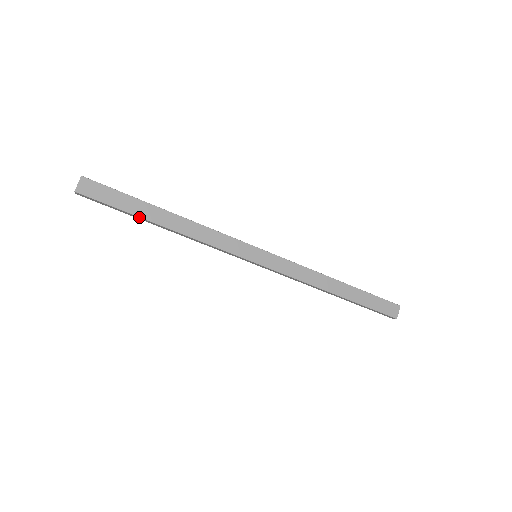
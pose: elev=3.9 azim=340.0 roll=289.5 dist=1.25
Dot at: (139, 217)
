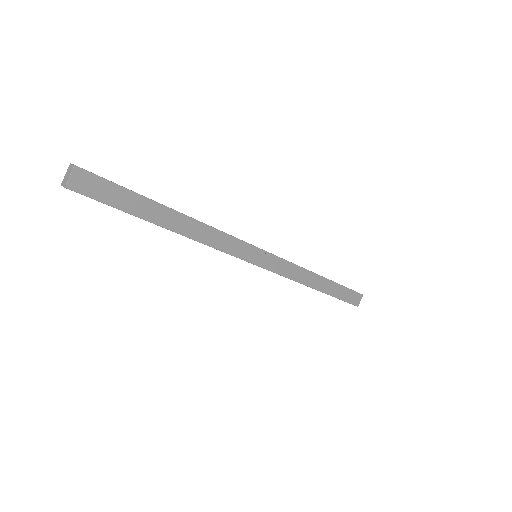
Dot at: (143, 219)
